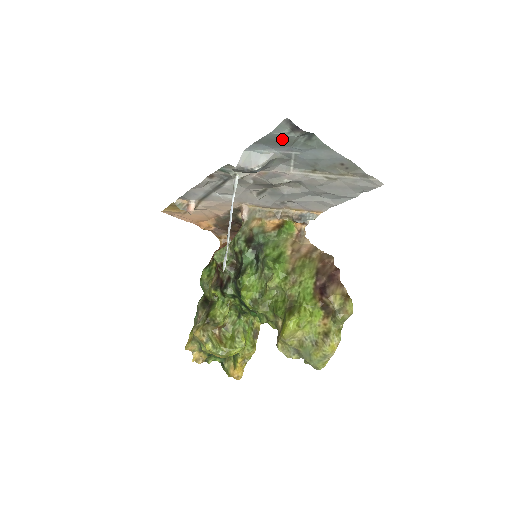
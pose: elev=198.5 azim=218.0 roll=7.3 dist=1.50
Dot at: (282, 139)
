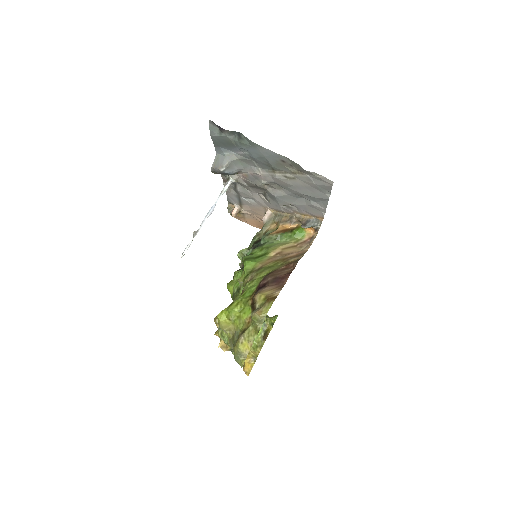
Dot at: (223, 140)
